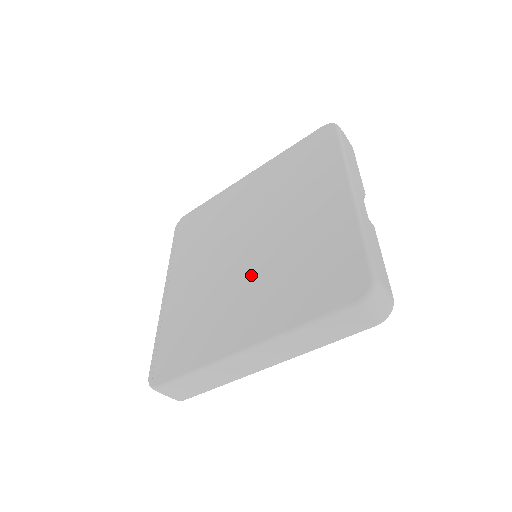
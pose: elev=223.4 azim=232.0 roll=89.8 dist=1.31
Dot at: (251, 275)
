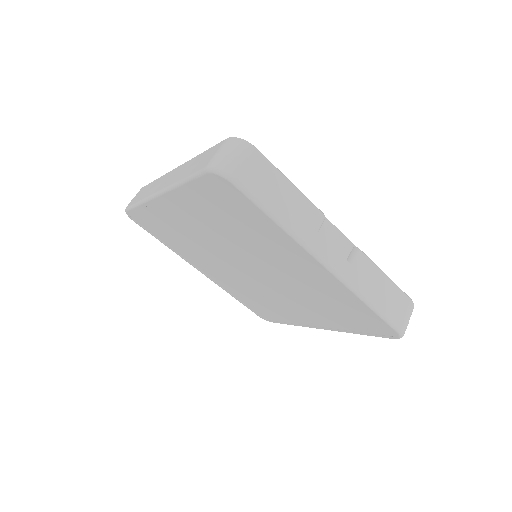
Dot at: (280, 293)
